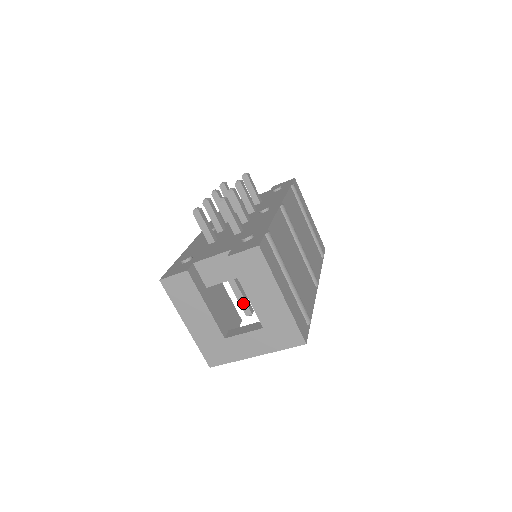
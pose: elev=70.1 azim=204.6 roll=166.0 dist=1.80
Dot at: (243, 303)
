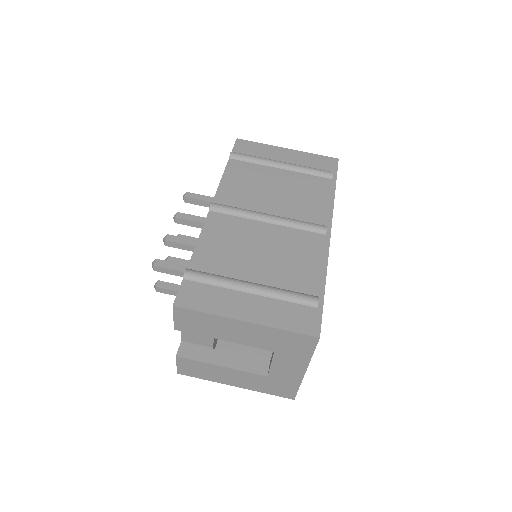
Dot at: occluded
